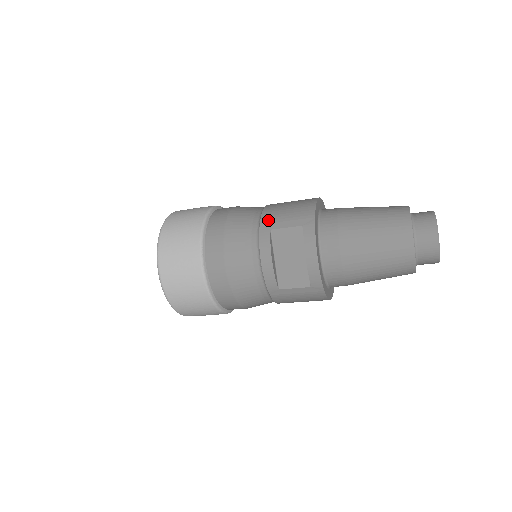
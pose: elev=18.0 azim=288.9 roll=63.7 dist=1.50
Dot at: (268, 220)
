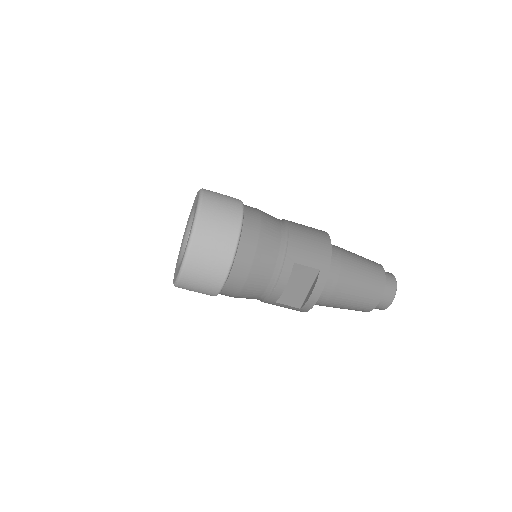
Dot at: (294, 252)
